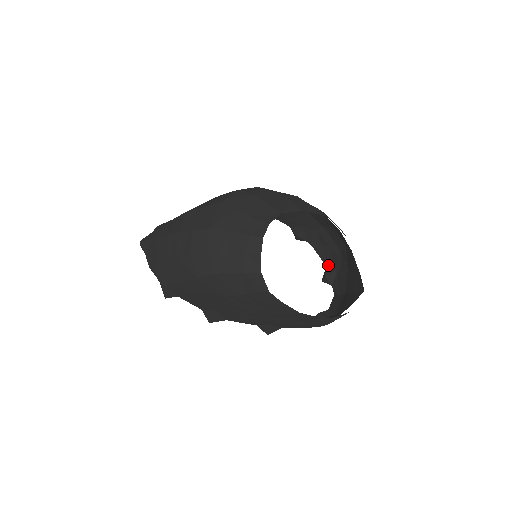
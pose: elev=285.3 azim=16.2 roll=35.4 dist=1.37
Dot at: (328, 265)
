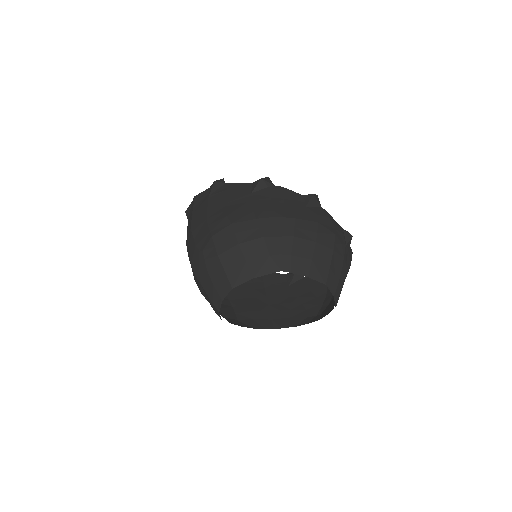
Dot at: occluded
